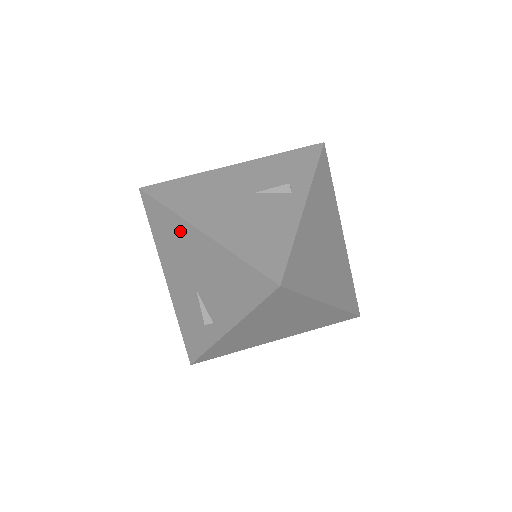
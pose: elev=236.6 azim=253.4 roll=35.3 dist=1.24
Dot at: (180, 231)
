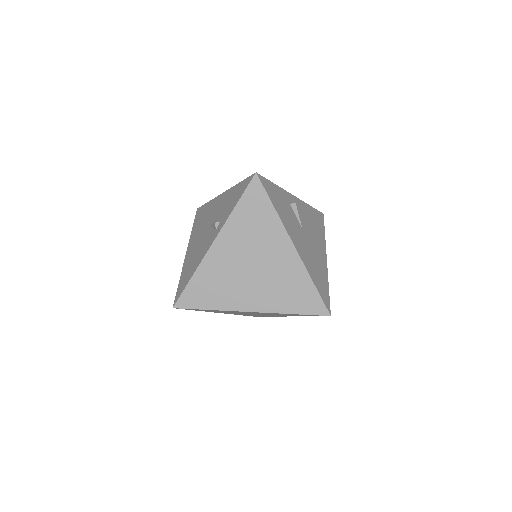
Dot at: occluded
